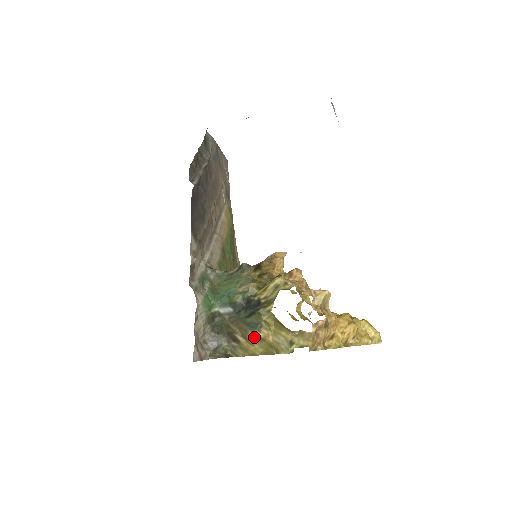
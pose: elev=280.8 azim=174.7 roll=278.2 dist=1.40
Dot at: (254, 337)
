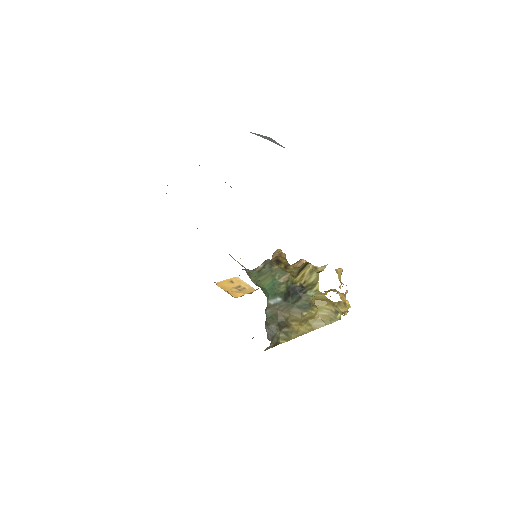
Dot at: (304, 317)
